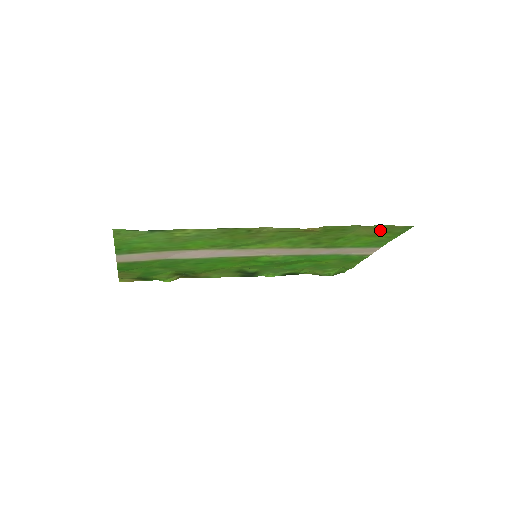
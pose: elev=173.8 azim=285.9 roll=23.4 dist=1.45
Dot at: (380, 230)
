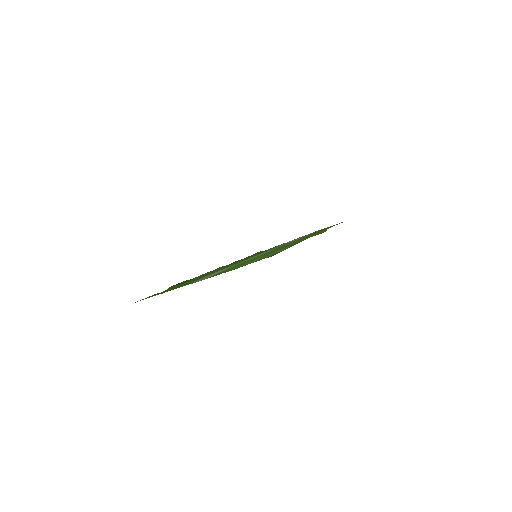
Dot at: occluded
